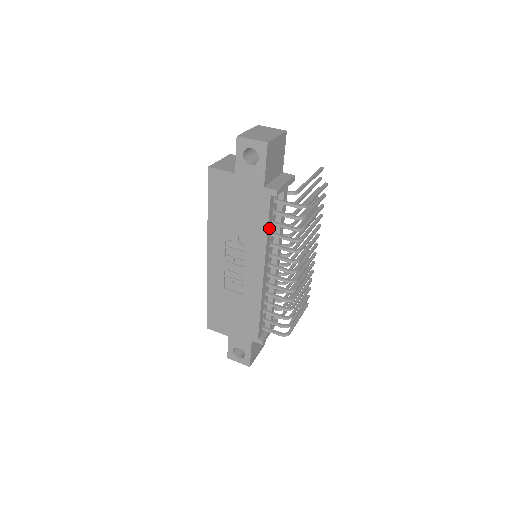
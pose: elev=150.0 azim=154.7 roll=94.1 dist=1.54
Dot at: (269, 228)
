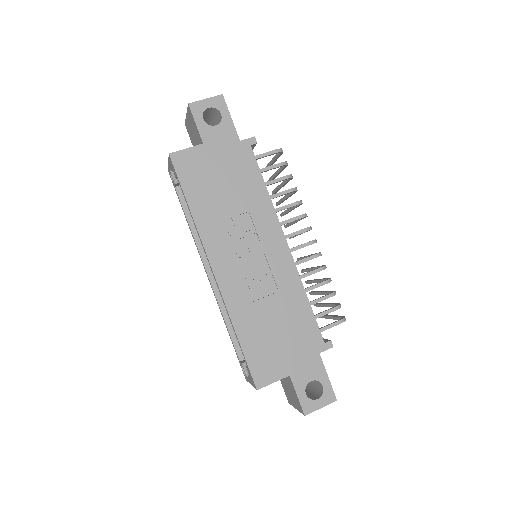
Dot at: (264, 187)
